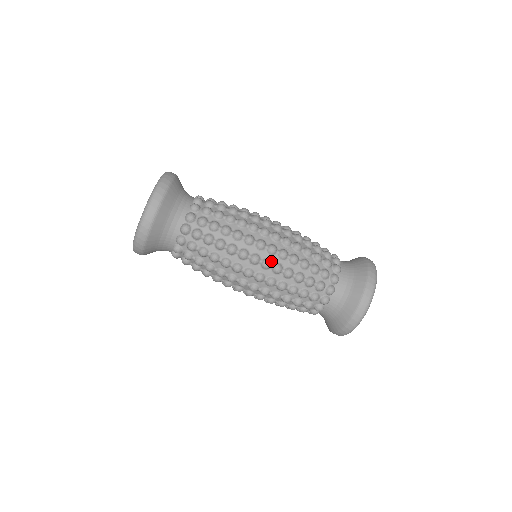
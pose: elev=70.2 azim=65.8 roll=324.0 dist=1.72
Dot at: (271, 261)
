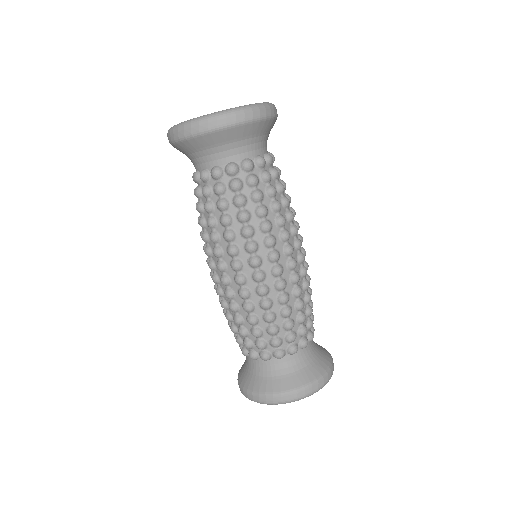
Dot at: (283, 272)
